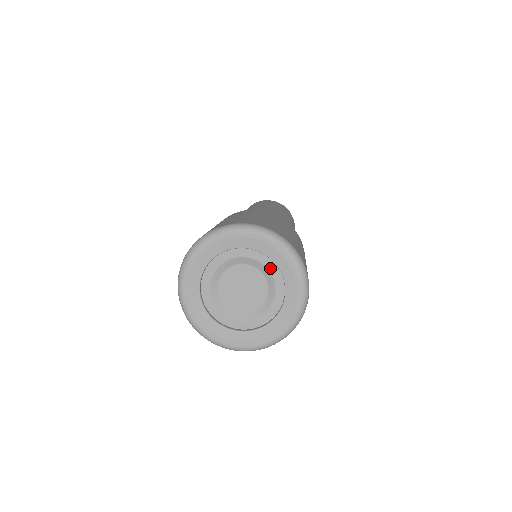
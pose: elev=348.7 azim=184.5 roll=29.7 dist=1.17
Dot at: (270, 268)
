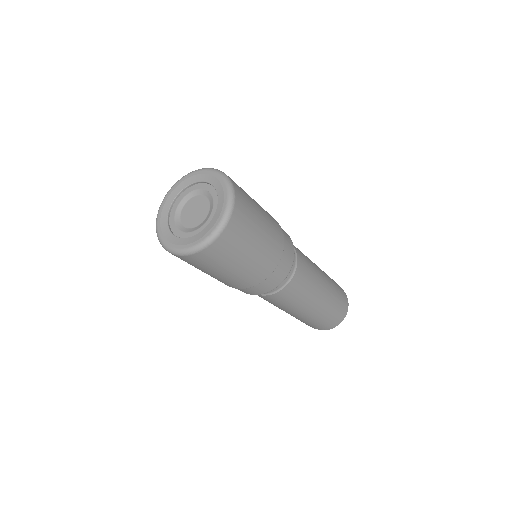
Dot at: (197, 188)
